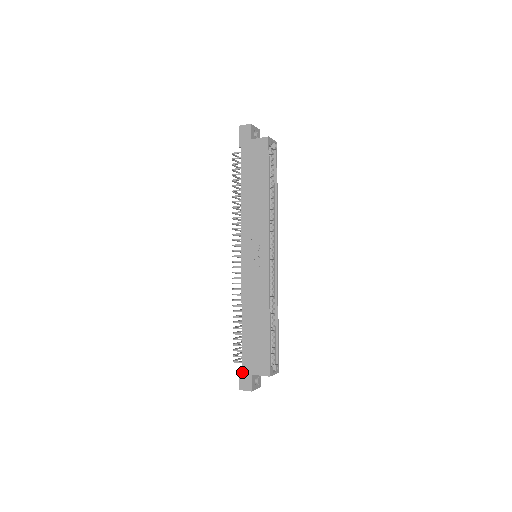
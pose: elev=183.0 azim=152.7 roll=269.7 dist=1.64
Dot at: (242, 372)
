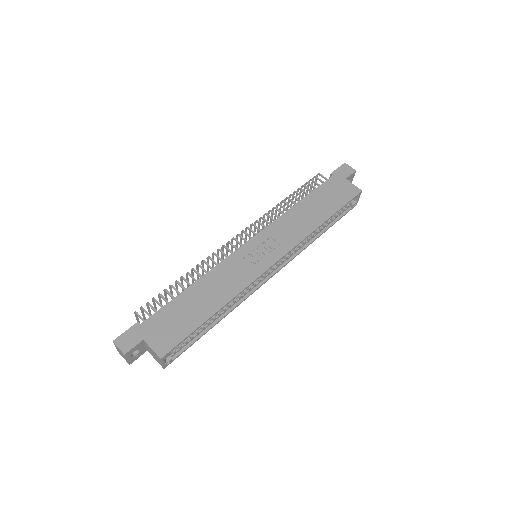
Dot at: (136, 328)
